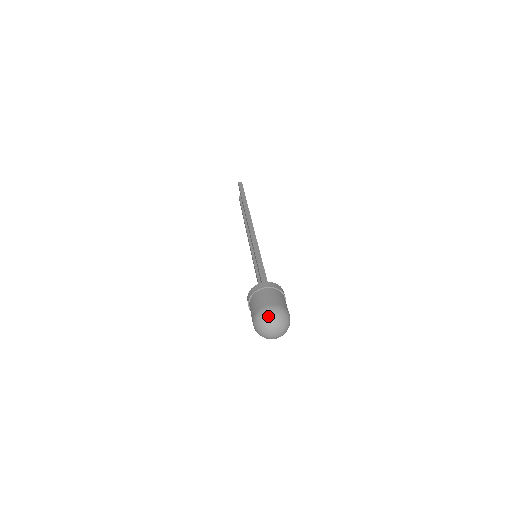
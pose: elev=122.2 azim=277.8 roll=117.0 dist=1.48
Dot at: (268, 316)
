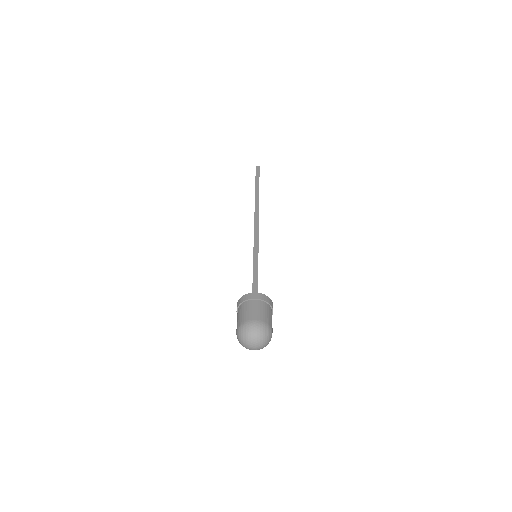
Dot at: (250, 331)
